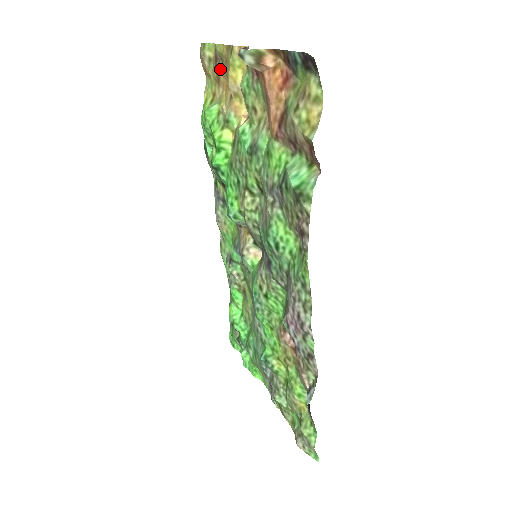
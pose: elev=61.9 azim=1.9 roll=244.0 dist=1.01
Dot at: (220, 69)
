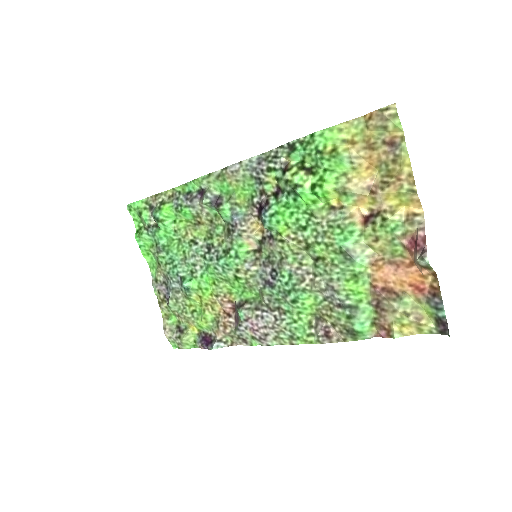
Dot at: (383, 152)
